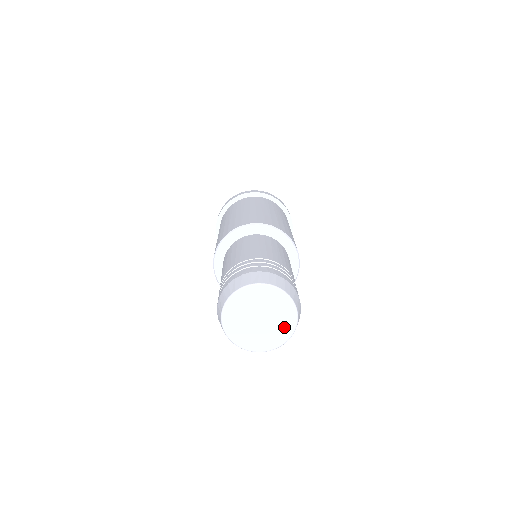
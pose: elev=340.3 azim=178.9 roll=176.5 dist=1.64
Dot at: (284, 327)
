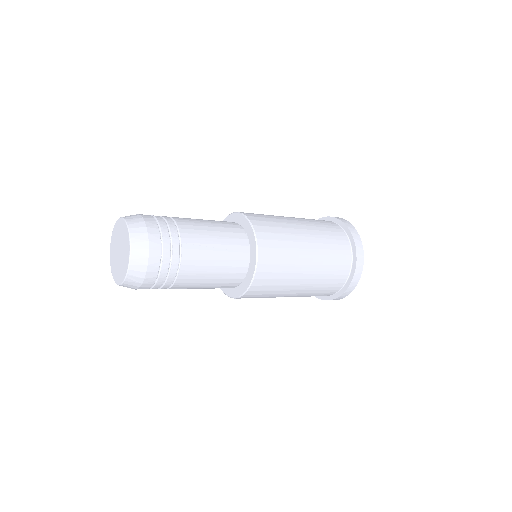
Dot at: (123, 269)
